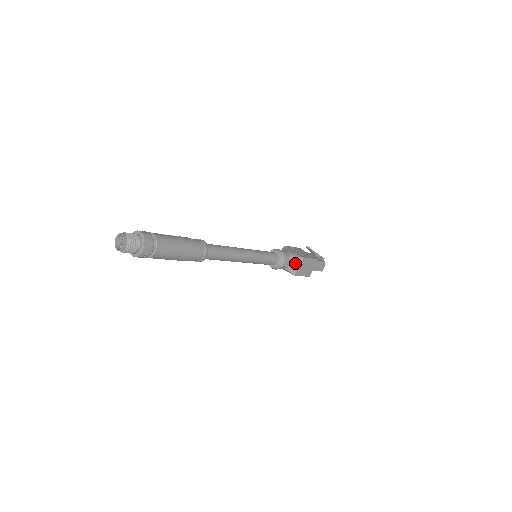
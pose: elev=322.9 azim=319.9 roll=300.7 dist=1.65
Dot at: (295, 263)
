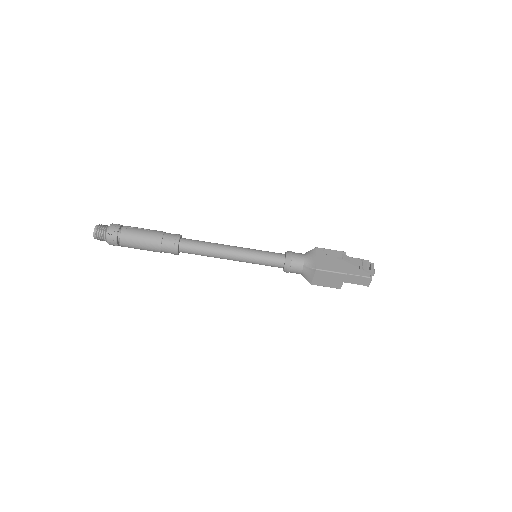
Dot at: (308, 272)
